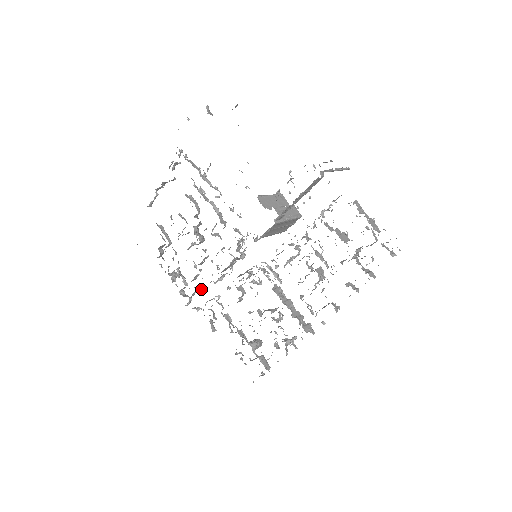
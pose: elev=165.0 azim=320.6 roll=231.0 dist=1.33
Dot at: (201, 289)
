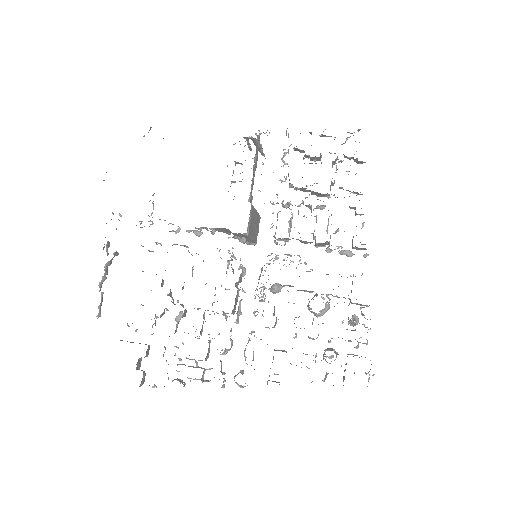
Dot at: (225, 351)
